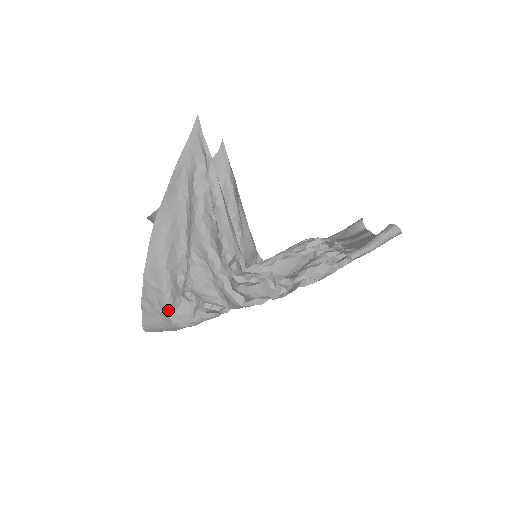
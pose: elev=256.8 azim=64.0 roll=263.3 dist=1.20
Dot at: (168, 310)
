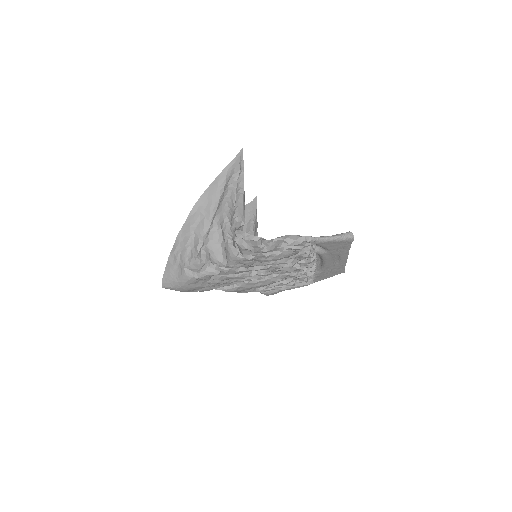
Dot at: (185, 261)
